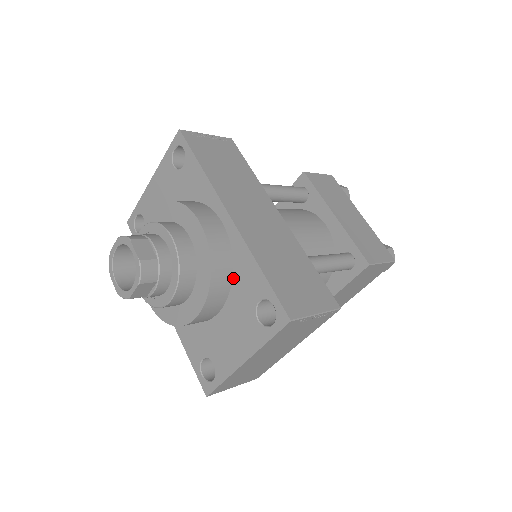
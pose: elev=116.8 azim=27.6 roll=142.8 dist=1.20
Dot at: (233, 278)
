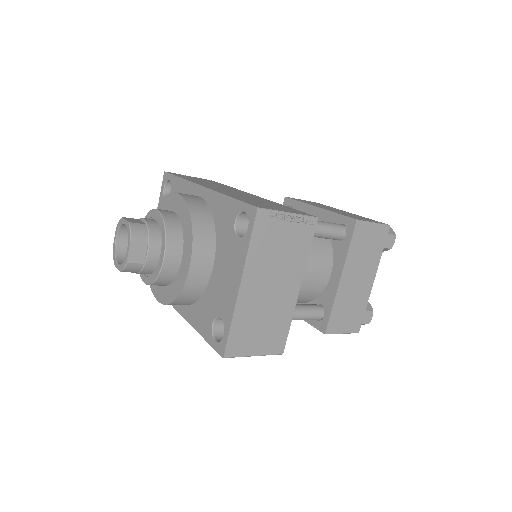
Dot at: (215, 226)
